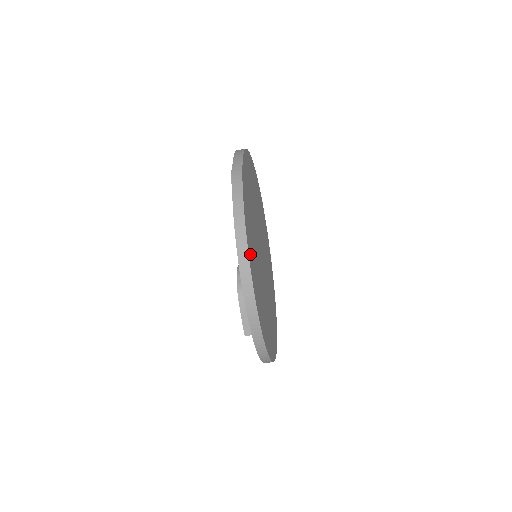
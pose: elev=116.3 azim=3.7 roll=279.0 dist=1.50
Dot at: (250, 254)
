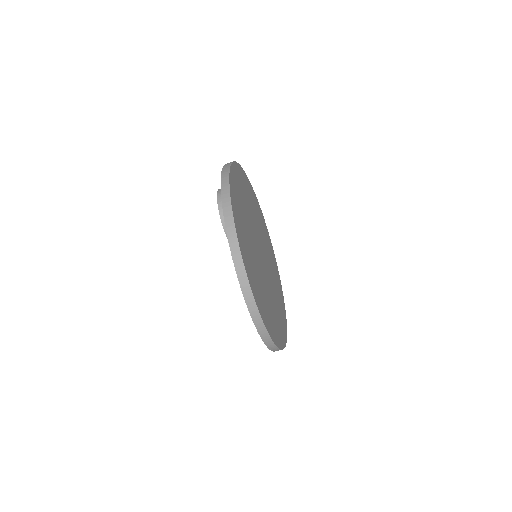
Dot at: (267, 324)
